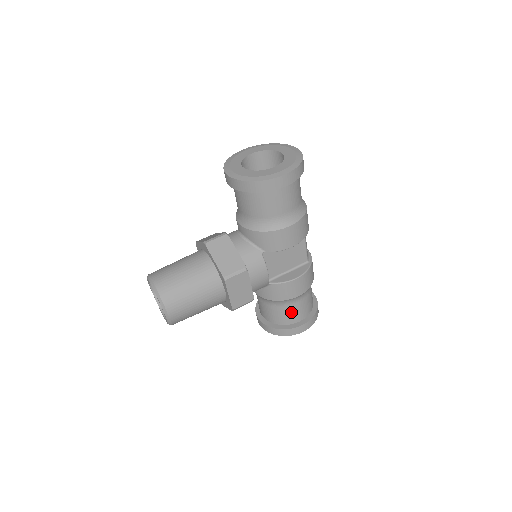
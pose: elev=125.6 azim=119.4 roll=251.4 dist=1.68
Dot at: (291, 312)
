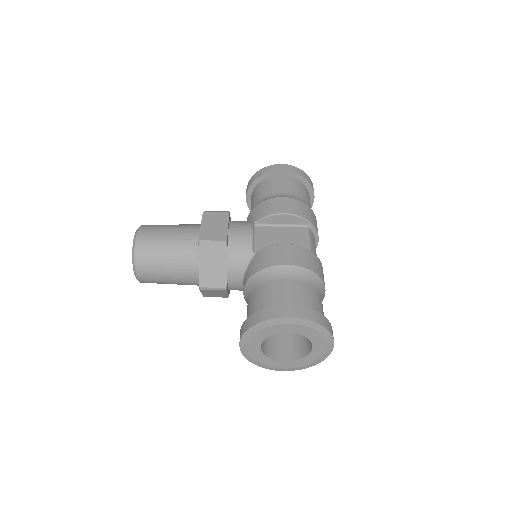
Dot at: occluded
